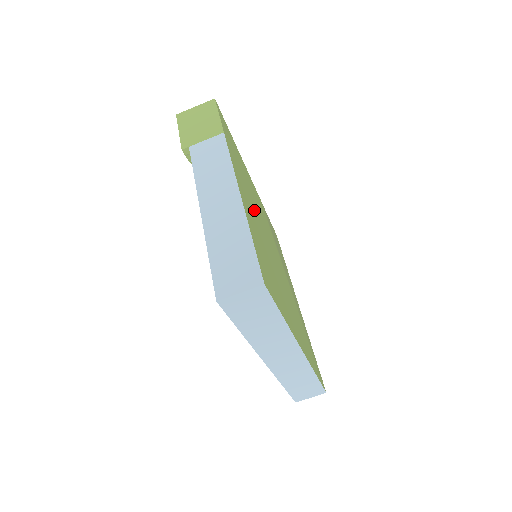
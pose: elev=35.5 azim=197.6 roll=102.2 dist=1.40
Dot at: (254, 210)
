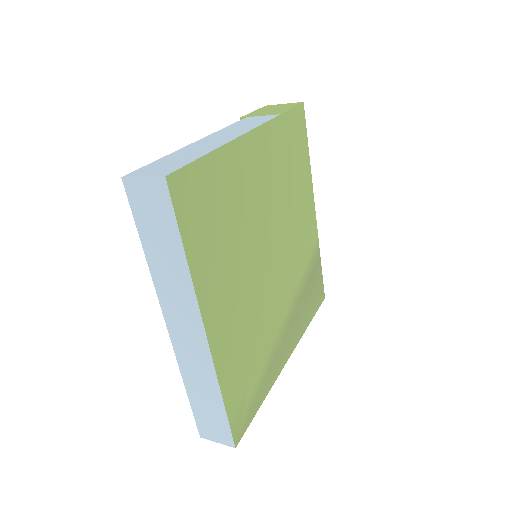
Dot at: (268, 196)
